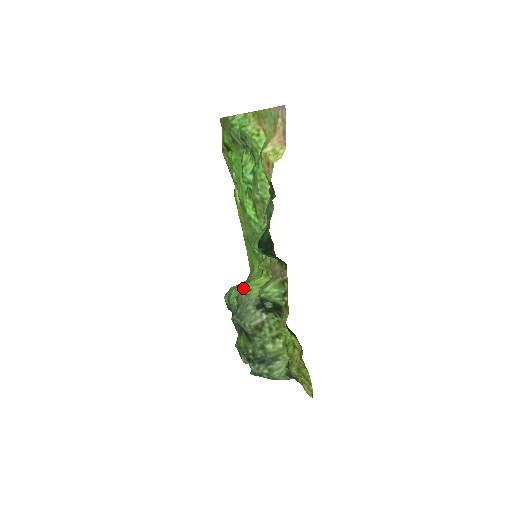
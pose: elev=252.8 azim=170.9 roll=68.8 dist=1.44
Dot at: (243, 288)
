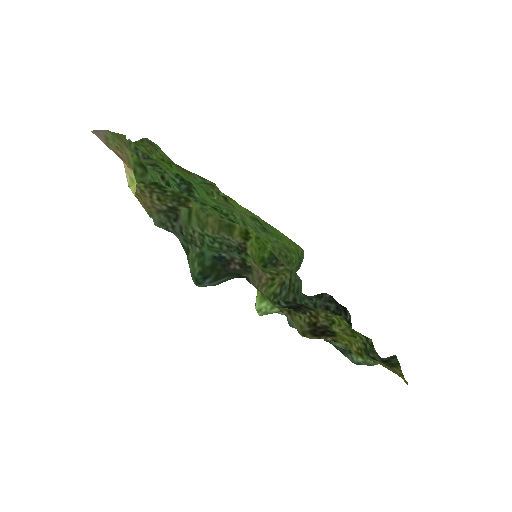
Dot at: occluded
